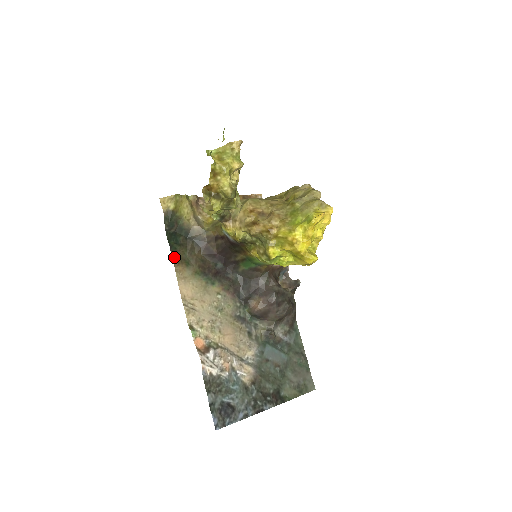
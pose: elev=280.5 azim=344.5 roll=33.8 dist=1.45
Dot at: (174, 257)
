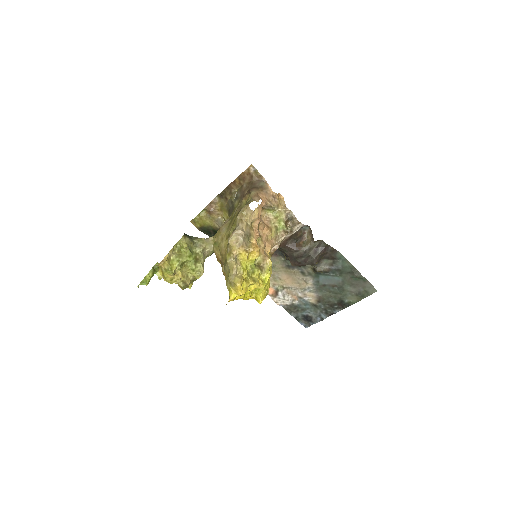
Dot at: occluded
